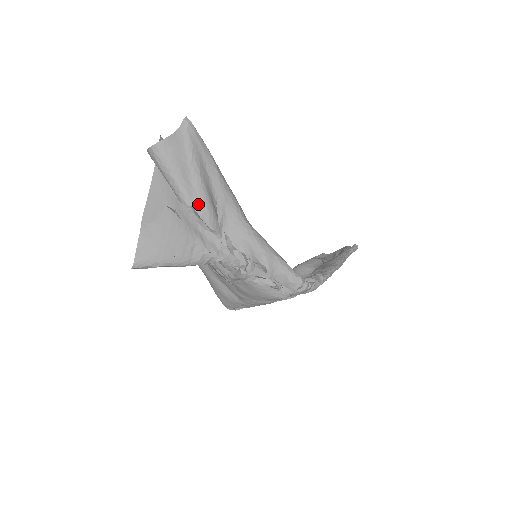
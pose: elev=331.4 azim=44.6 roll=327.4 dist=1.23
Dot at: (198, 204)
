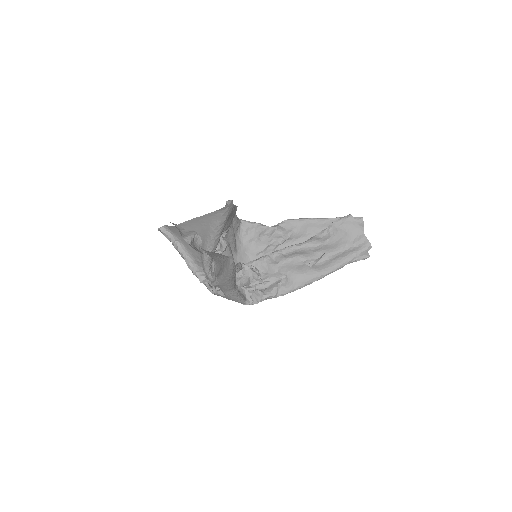
Dot at: (215, 259)
